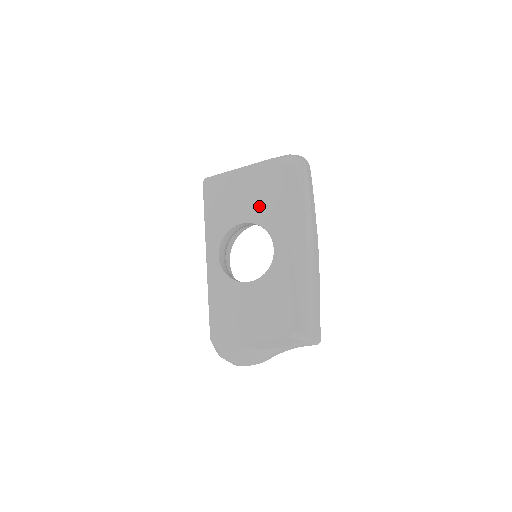
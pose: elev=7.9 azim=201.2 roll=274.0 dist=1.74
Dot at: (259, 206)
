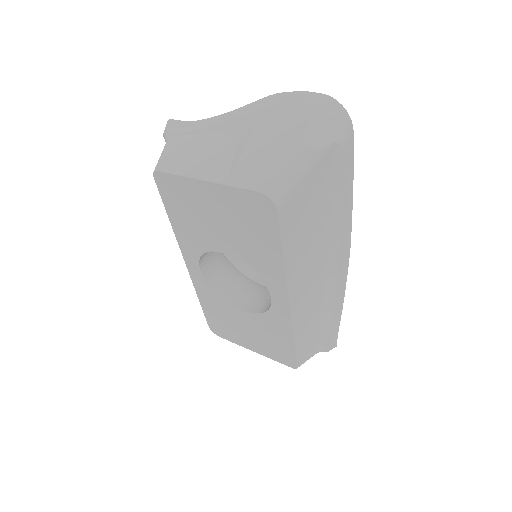
Dot at: (246, 247)
